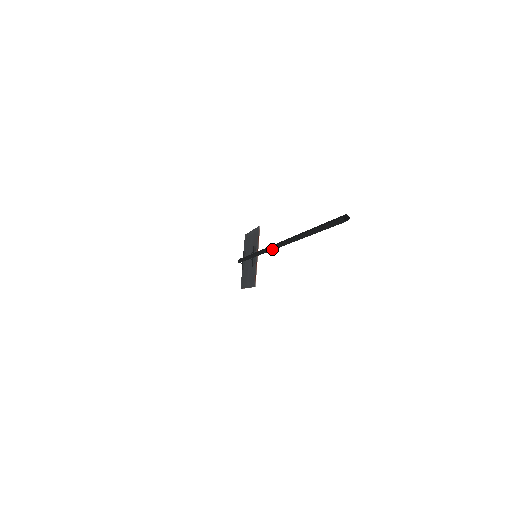
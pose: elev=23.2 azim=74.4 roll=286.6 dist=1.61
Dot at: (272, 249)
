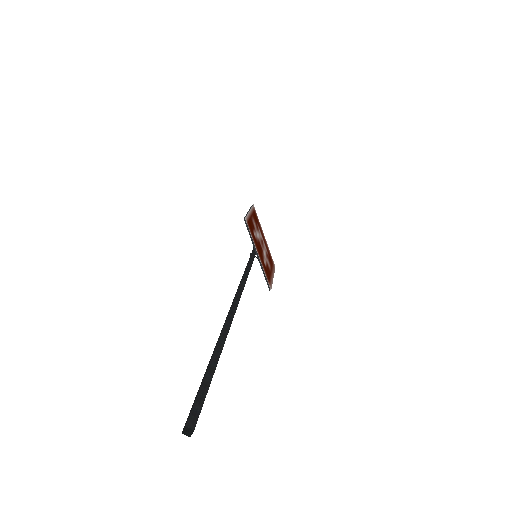
Dot at: occluded
